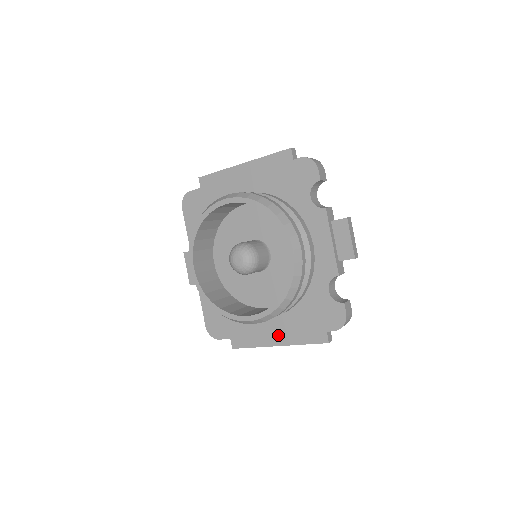
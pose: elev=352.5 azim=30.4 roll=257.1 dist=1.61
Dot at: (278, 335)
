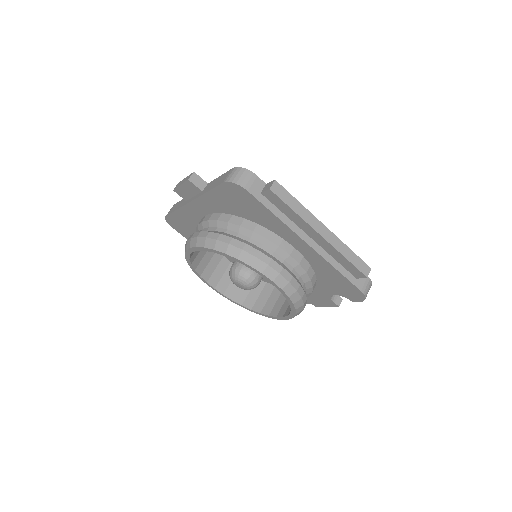
Dot at: occluded
